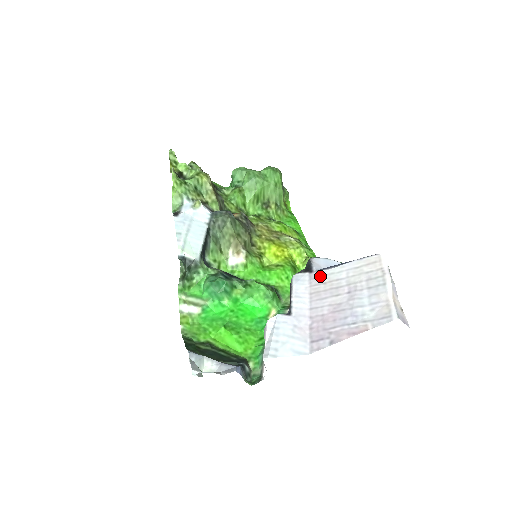
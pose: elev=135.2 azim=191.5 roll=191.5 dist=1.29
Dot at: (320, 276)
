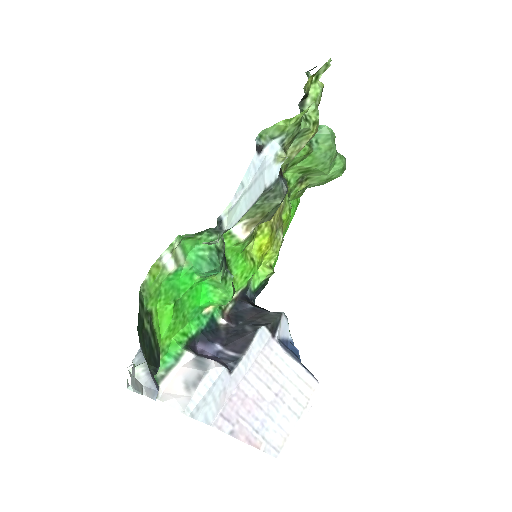
Dot at: (275, 351)
